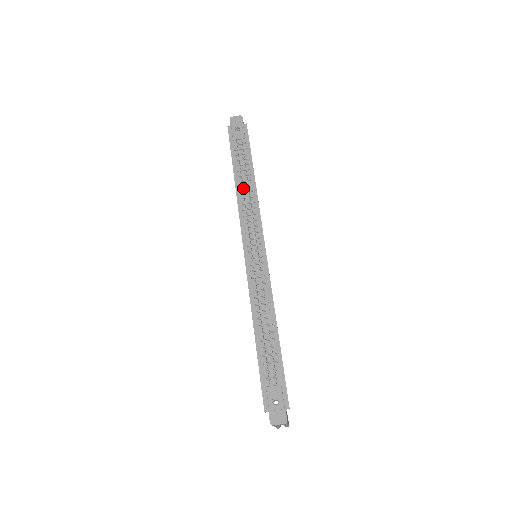
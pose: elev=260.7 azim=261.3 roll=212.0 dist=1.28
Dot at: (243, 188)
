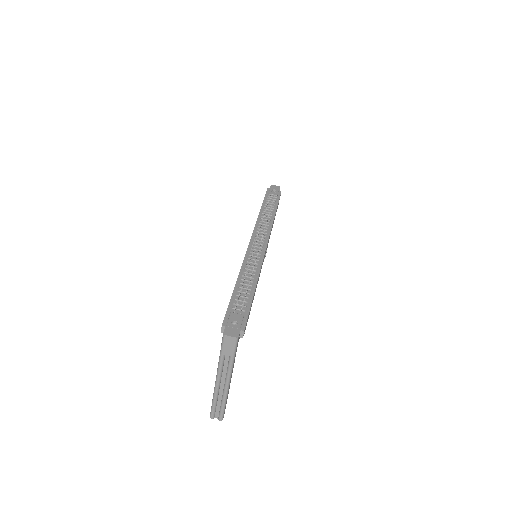
Dot at: (265, 215)
